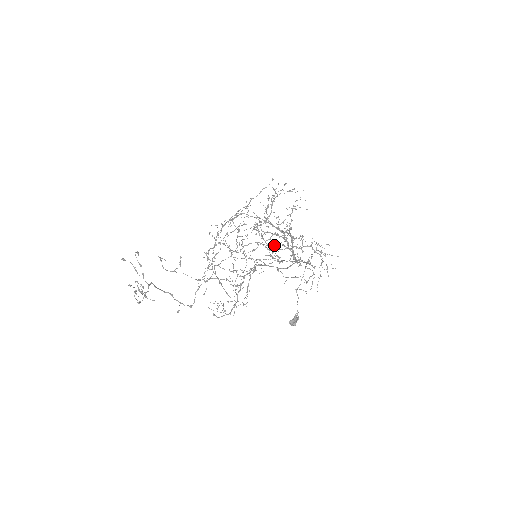
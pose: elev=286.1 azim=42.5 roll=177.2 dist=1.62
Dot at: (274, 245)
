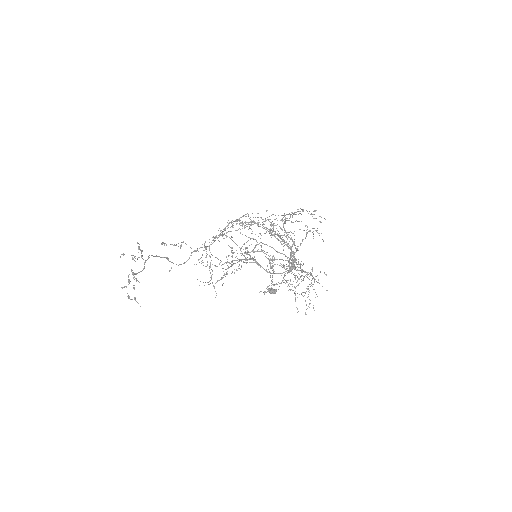
Dot at: occluded
